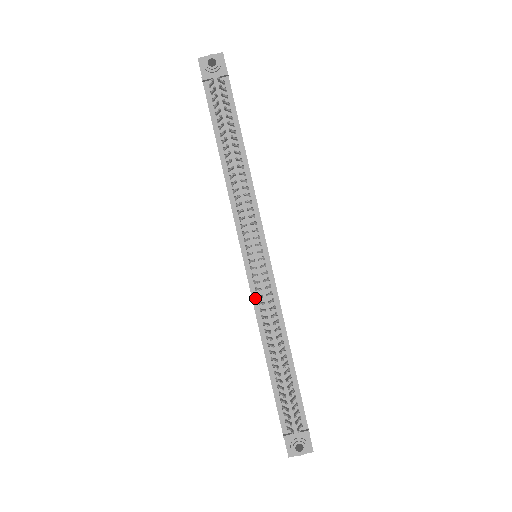
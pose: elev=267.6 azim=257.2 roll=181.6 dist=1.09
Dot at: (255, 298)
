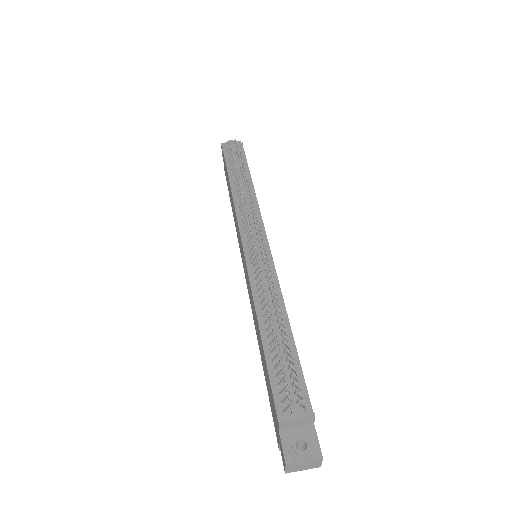
Dot at: (252, 275)
